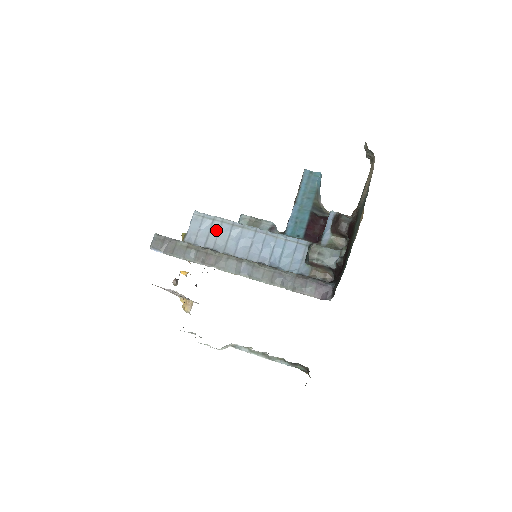
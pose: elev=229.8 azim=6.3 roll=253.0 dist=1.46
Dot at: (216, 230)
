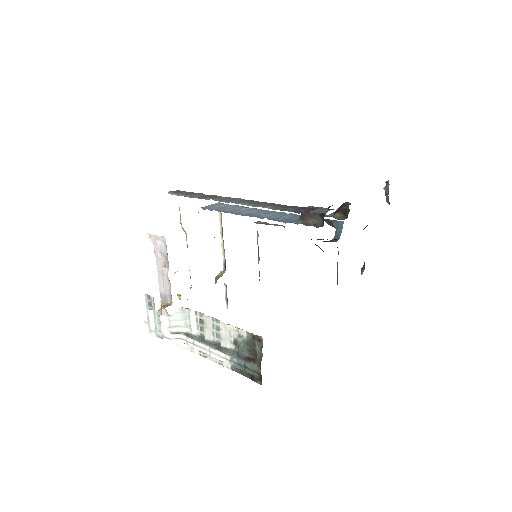
Dot at: (229, 208)
